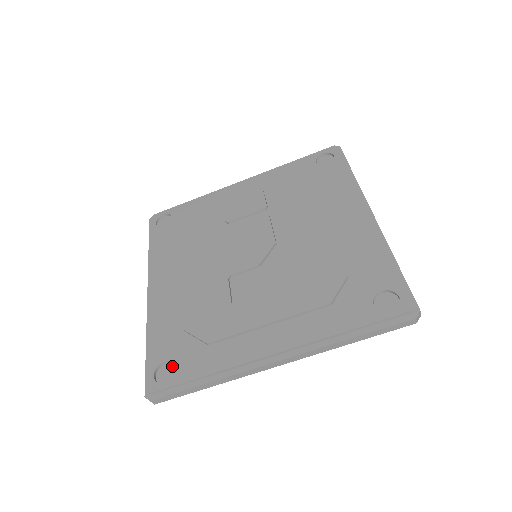
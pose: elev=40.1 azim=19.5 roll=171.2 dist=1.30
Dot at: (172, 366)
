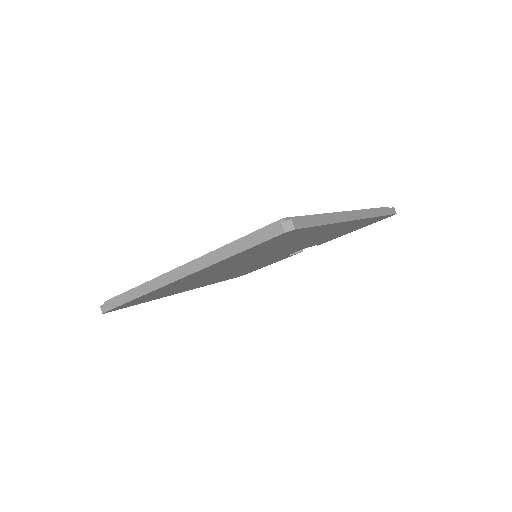
Dot at: occluded
